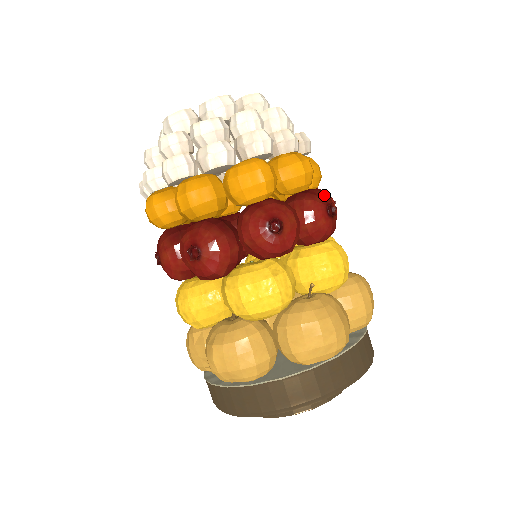
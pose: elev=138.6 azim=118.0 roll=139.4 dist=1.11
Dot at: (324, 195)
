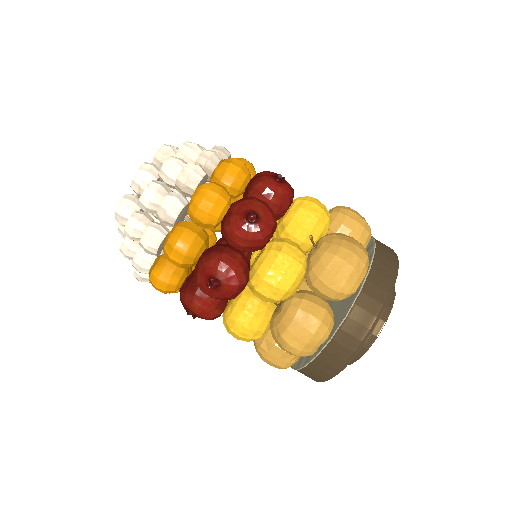
Dot at: (265, 173)
